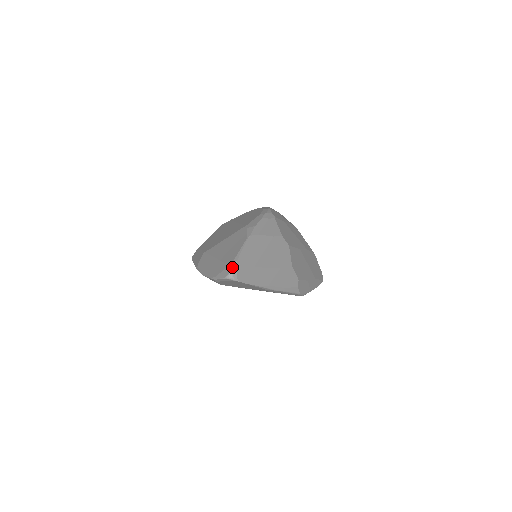
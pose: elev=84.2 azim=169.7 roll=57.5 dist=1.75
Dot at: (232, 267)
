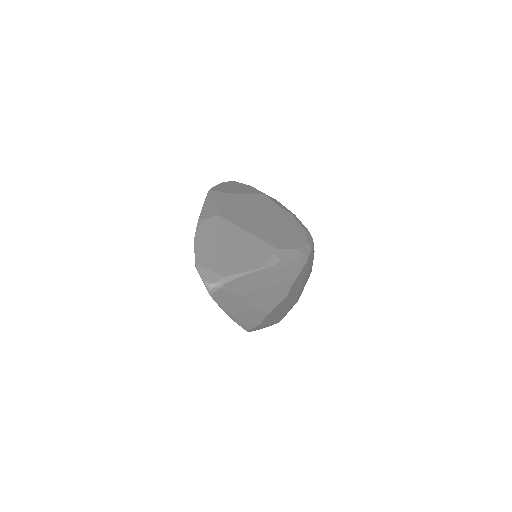
Dot at: (220, 281)
